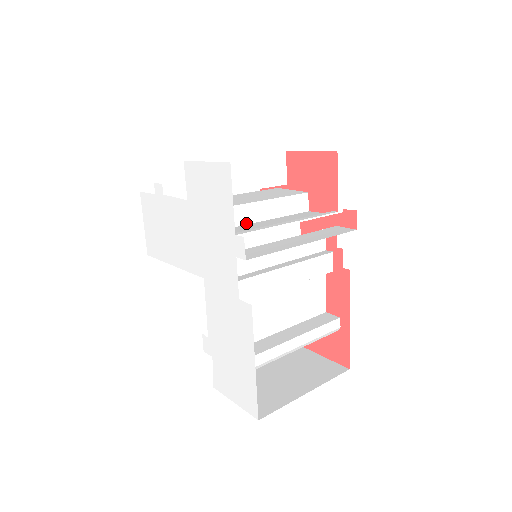
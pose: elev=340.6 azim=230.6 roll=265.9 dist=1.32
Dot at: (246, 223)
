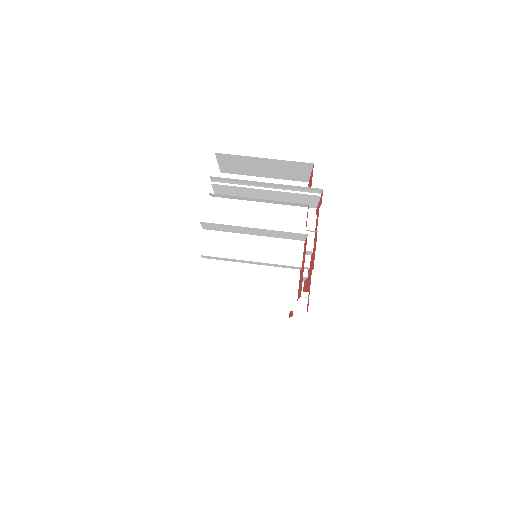
Dot at: (235, 261)
